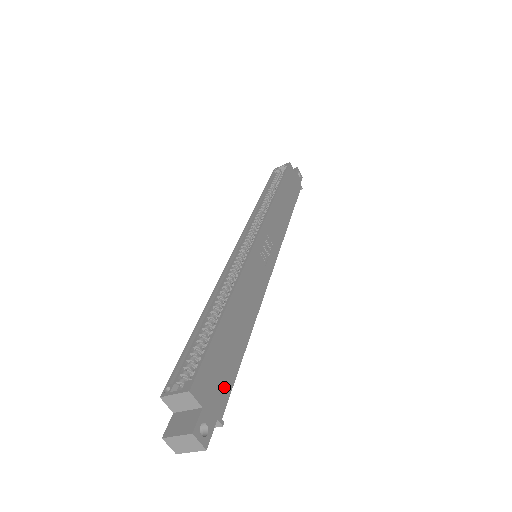
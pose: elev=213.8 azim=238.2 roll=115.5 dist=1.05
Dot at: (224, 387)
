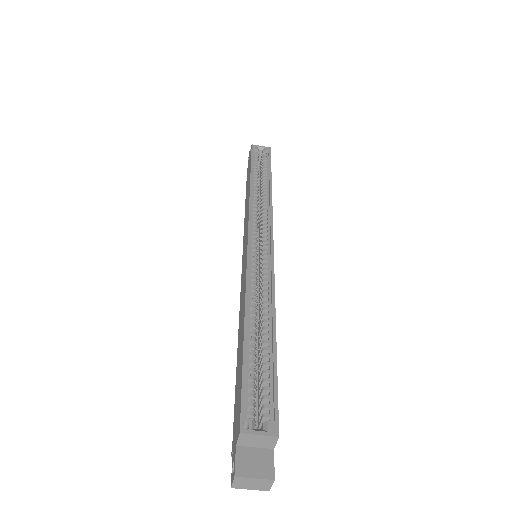
Dot at: occluded
